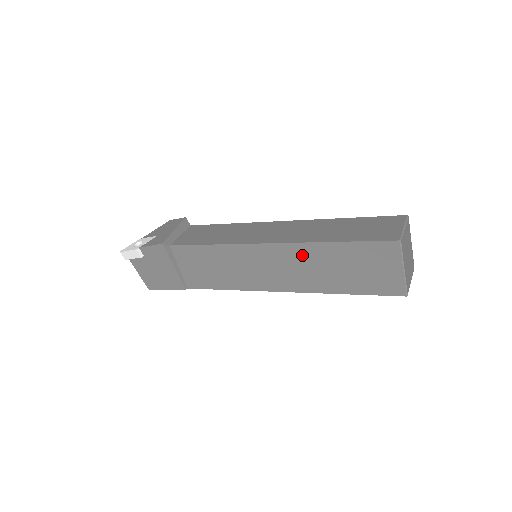
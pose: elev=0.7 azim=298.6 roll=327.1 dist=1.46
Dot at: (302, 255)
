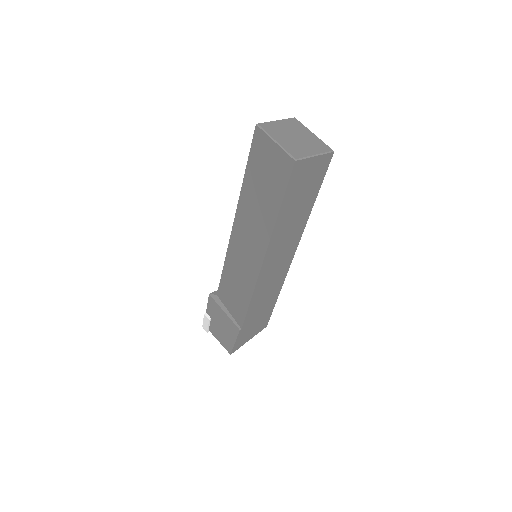
Dot at: (245, 211)
